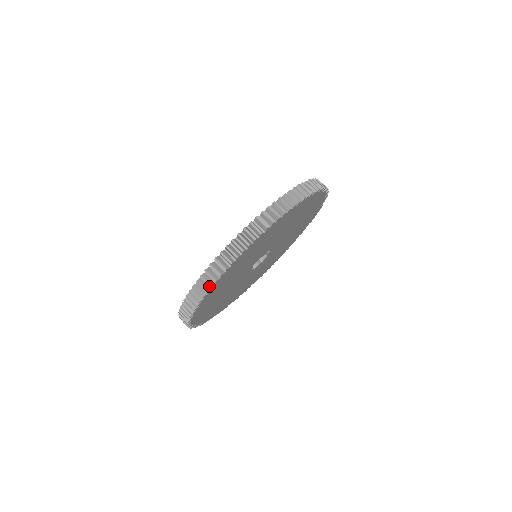
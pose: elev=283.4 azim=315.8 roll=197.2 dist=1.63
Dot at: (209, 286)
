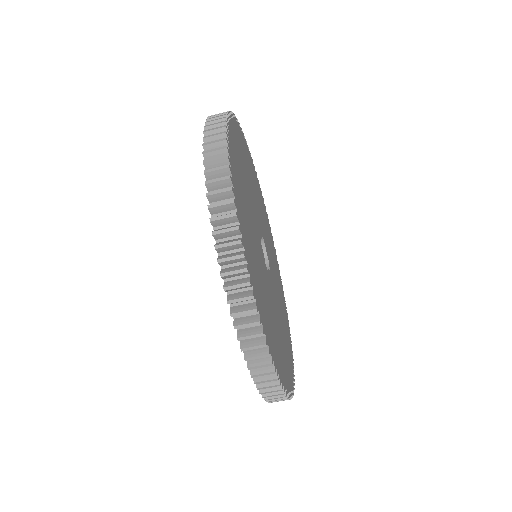
Dot at: (282, 395)
